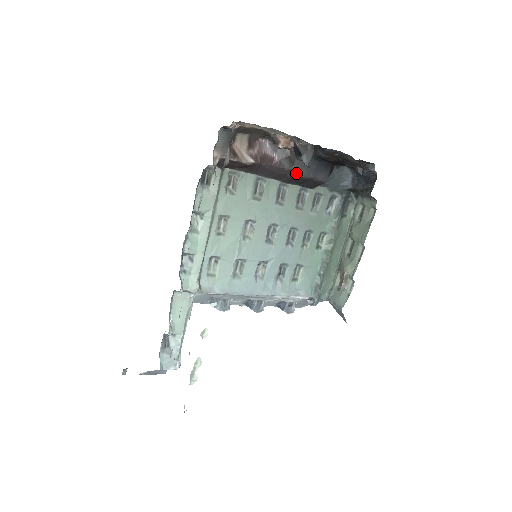
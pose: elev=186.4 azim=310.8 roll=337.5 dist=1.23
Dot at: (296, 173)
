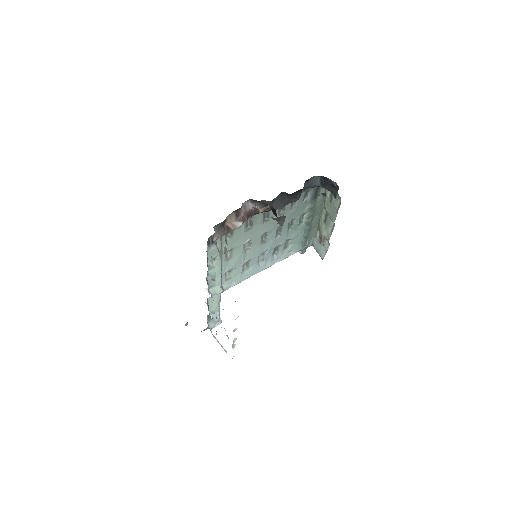
Dot at: (275, 209)
